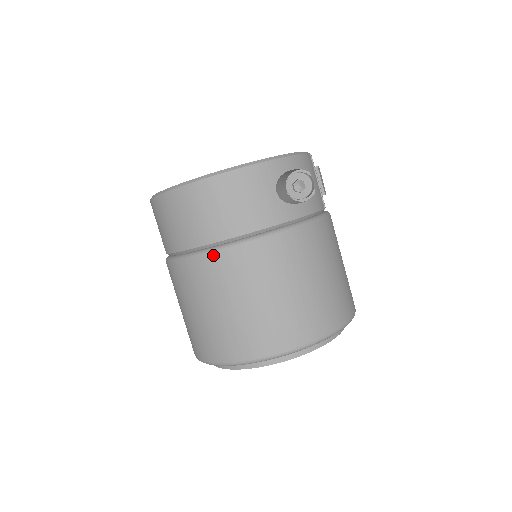
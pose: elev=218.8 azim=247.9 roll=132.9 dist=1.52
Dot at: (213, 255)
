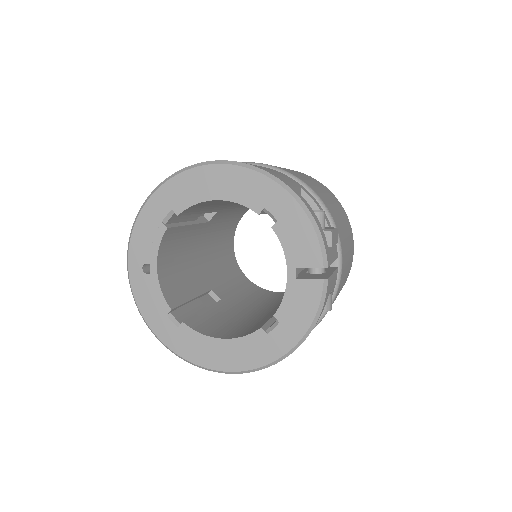
Dot at: occluded
